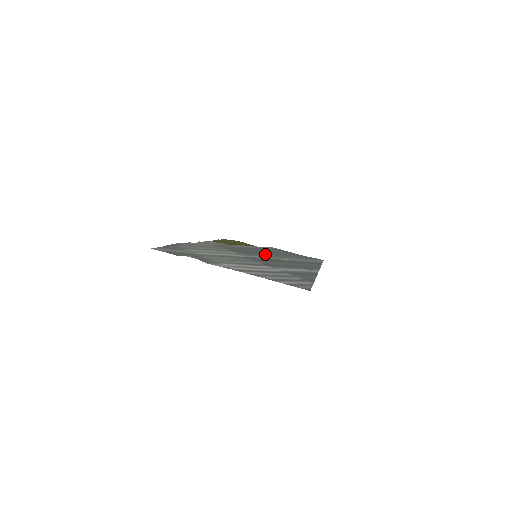
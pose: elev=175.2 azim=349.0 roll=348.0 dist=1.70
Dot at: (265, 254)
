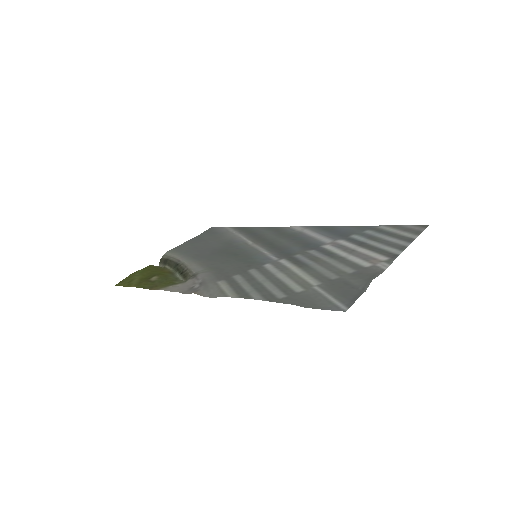
Dot at: (238, 251)
